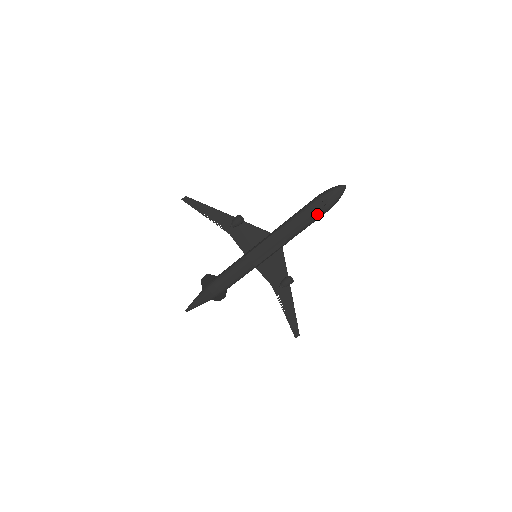
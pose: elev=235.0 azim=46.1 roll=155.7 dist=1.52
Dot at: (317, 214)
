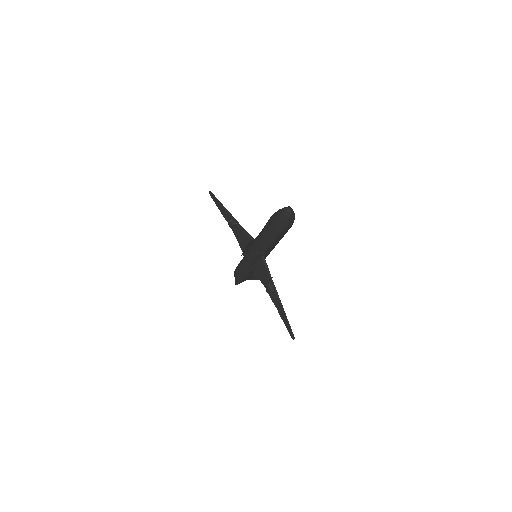
Dot at: (273, 233)
